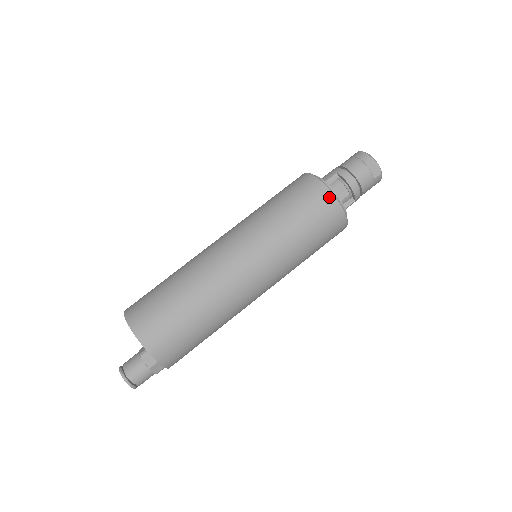
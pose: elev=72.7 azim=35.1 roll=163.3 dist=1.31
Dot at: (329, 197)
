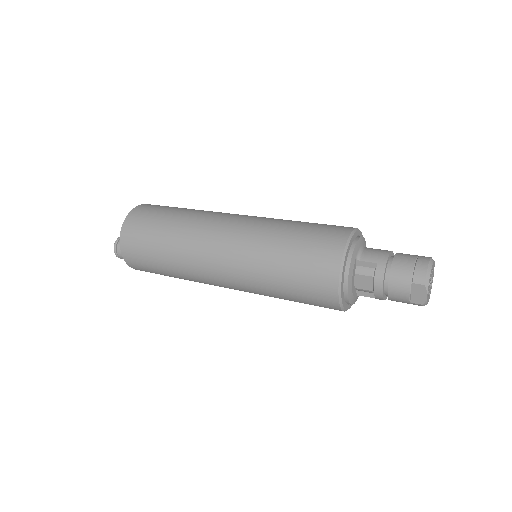
Dot at: (332, 285)
